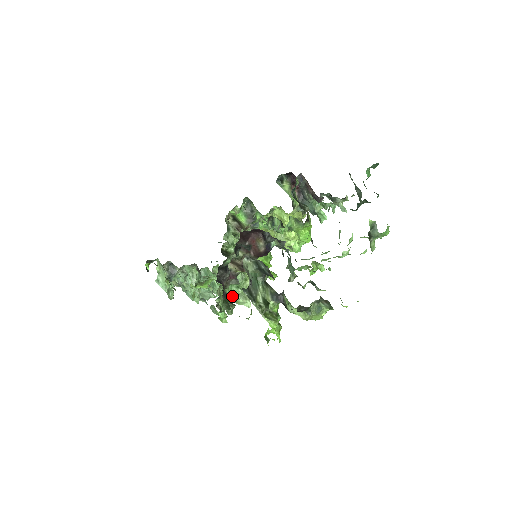
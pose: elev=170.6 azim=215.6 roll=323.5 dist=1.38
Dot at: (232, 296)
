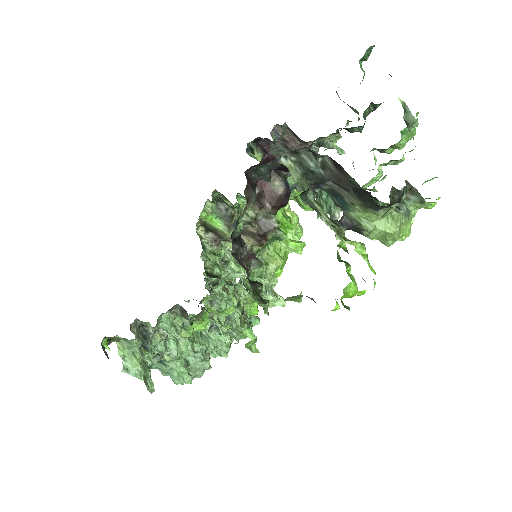
Dot at: (261, 283)
